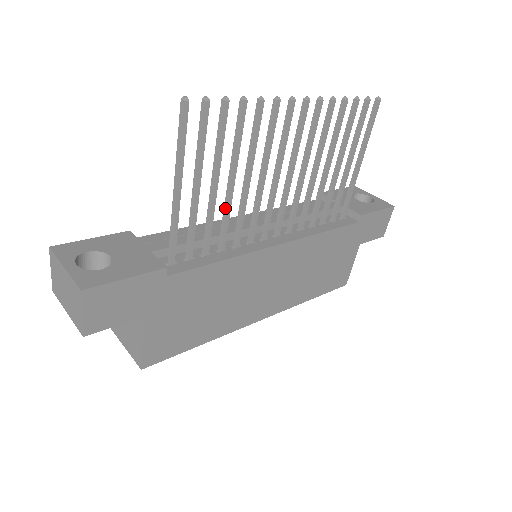
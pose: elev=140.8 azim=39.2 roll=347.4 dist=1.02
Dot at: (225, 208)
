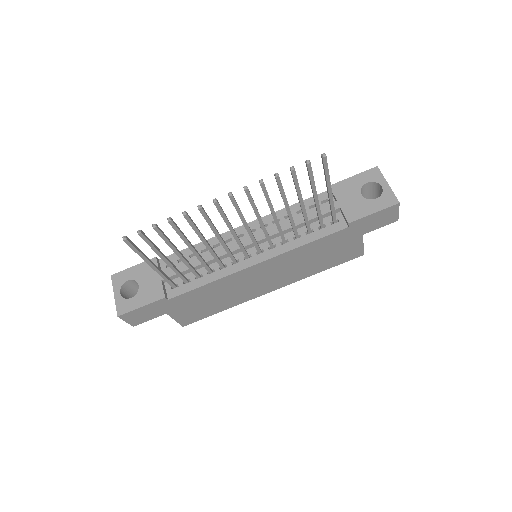
Dot at: (198, 258)
